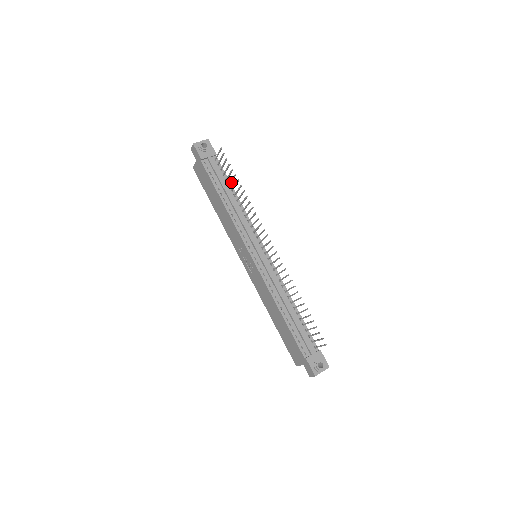
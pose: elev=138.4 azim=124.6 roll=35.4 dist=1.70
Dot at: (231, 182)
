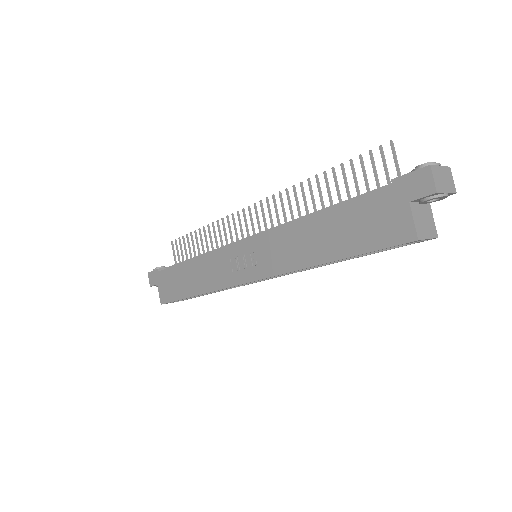
Dot at: (195, 253)
